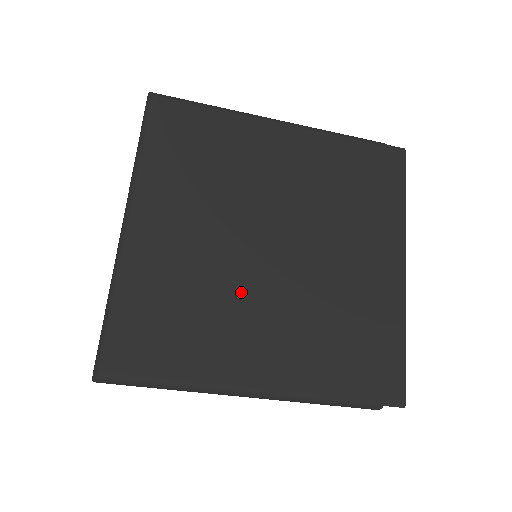
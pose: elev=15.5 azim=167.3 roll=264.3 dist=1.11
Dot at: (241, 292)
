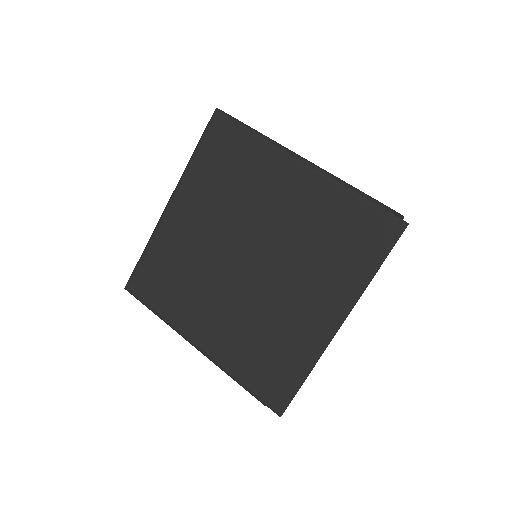
Dot at: (211, 281)
